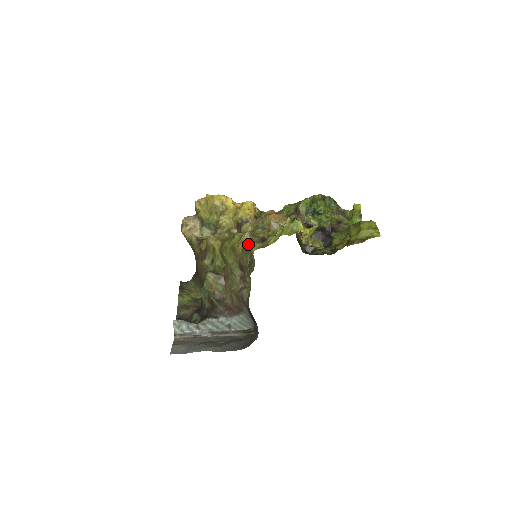
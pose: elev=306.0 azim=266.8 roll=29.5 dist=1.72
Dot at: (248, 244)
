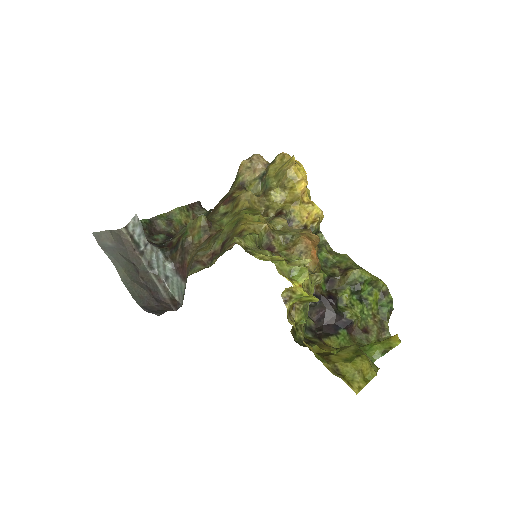
Dot at: (249, 233)
